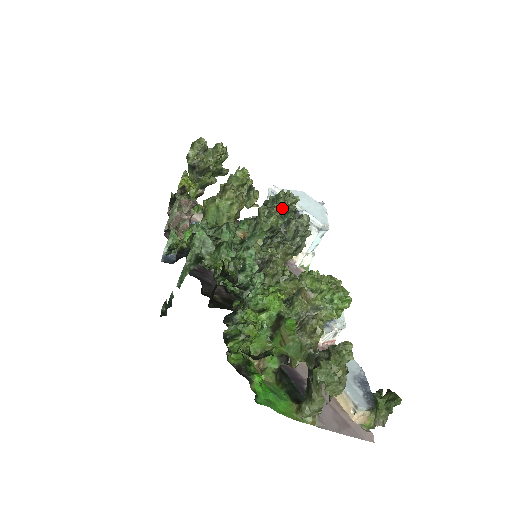
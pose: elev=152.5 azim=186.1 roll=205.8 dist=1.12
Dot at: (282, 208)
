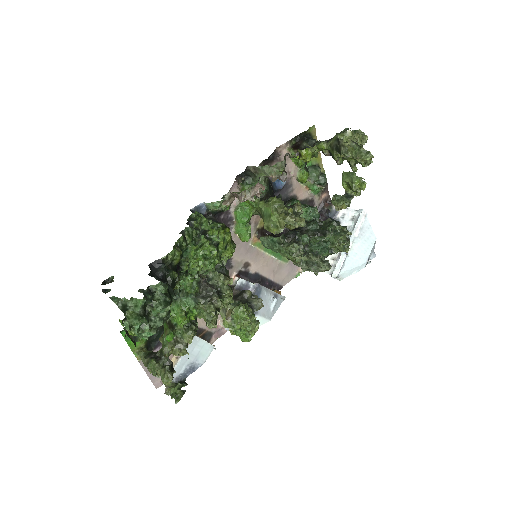
Dot at: (306, 259)
